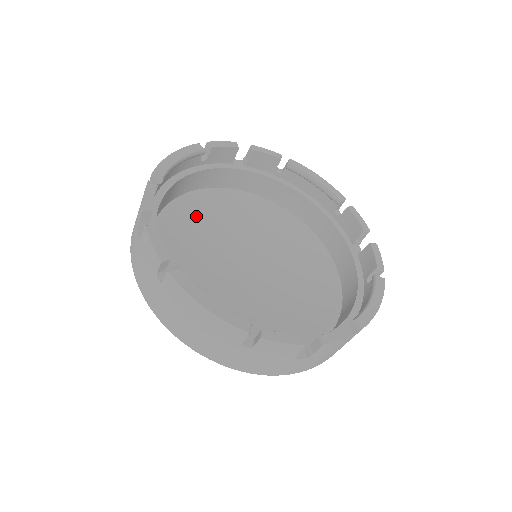
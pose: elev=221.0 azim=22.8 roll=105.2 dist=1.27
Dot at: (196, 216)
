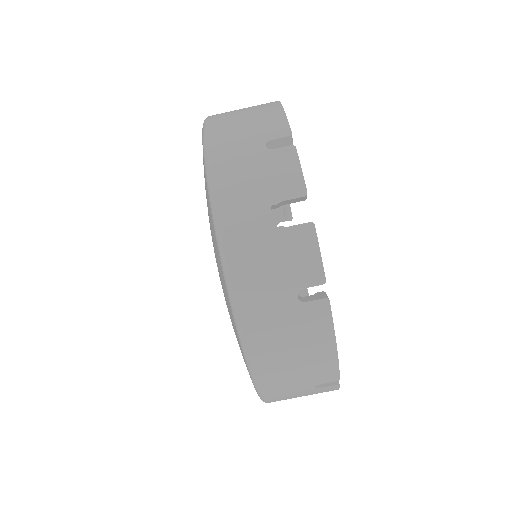
Dot at: occluded
